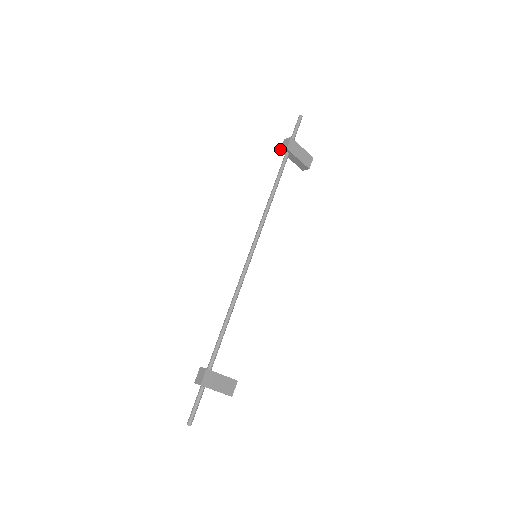
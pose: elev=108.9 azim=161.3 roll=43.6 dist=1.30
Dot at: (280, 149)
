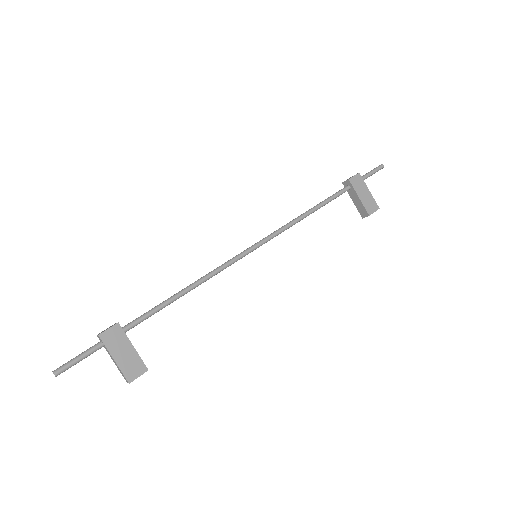
Dot at: occluded
